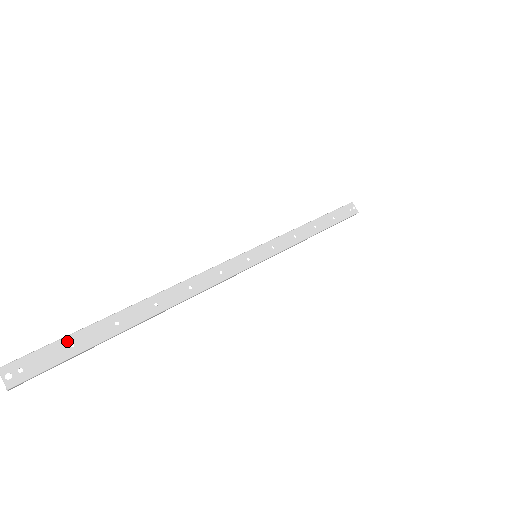
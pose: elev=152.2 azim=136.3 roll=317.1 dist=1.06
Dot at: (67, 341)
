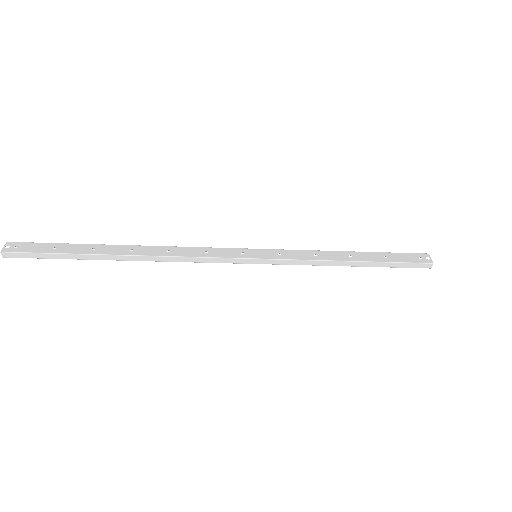
Dot at: (54, 245)
